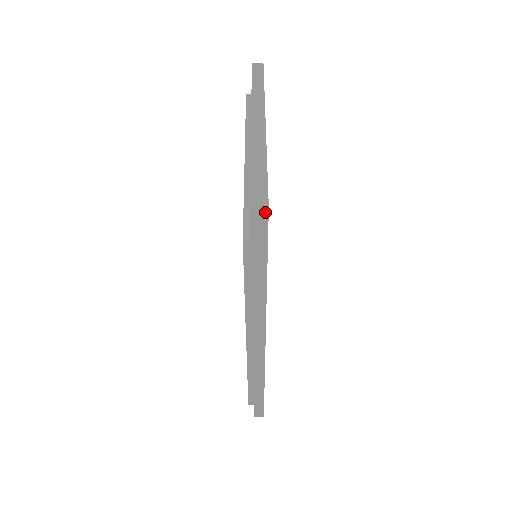
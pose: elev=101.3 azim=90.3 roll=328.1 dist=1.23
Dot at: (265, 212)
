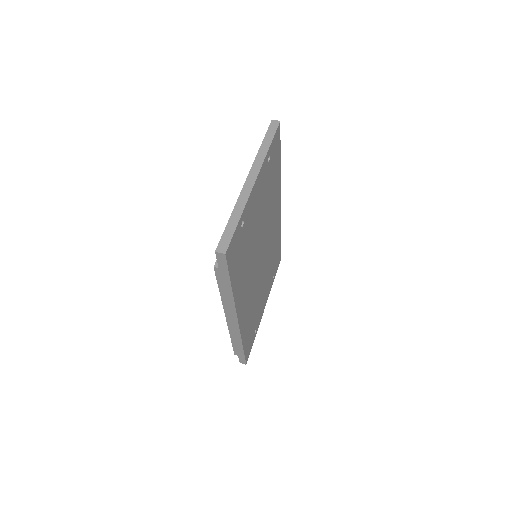
Dot at: (224, 256)
